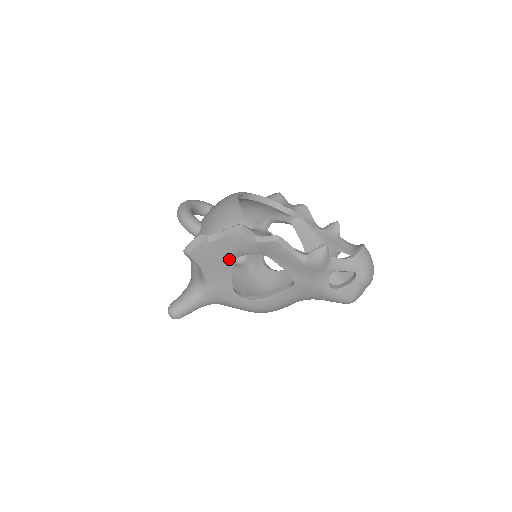
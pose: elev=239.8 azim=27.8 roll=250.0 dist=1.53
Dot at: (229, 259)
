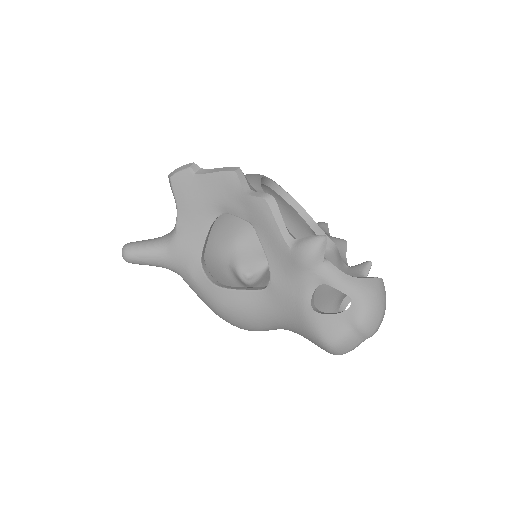
Dot at: (211, 210)
